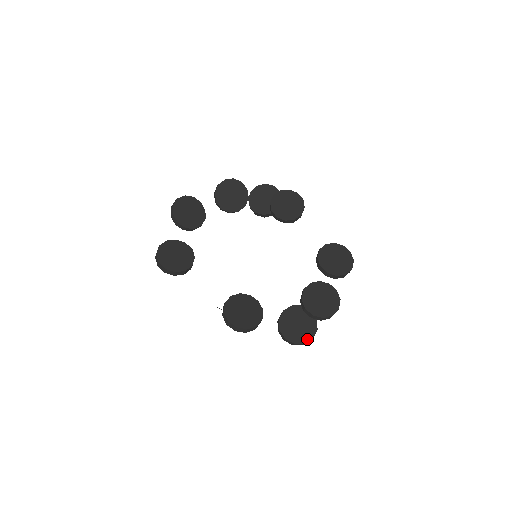
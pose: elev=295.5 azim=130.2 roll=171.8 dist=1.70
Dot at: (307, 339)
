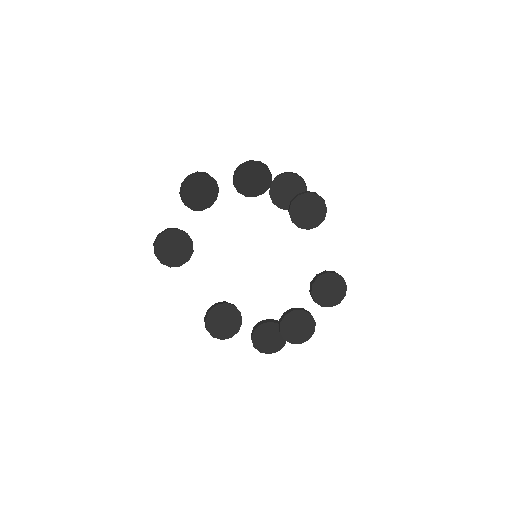
Dot at: (272, 351)
